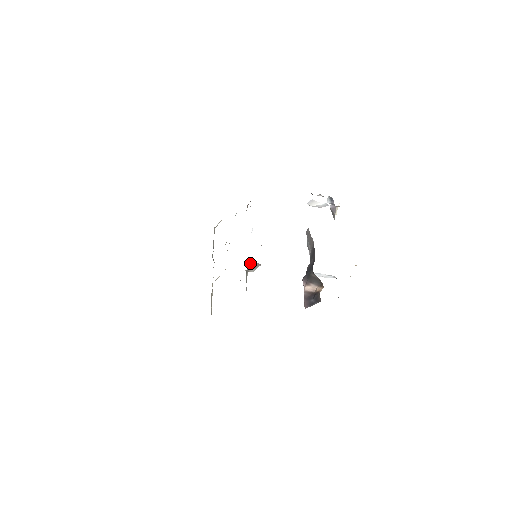
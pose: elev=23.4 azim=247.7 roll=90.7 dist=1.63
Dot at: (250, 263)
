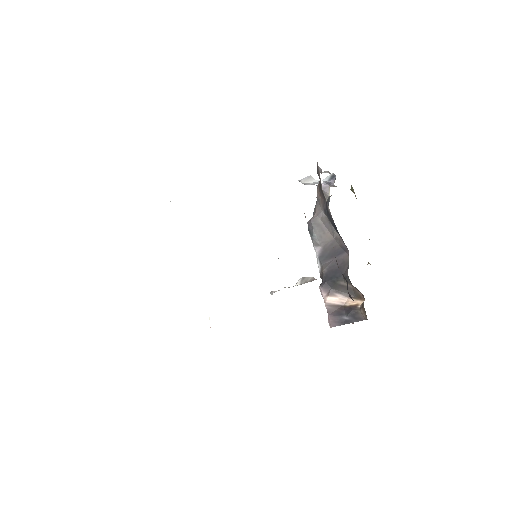
Dot at: (300, 278)
